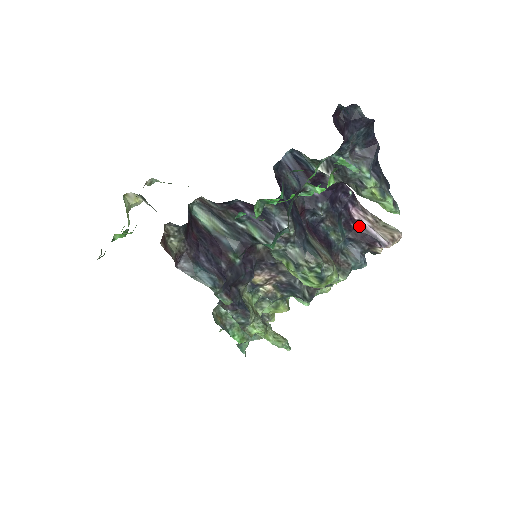
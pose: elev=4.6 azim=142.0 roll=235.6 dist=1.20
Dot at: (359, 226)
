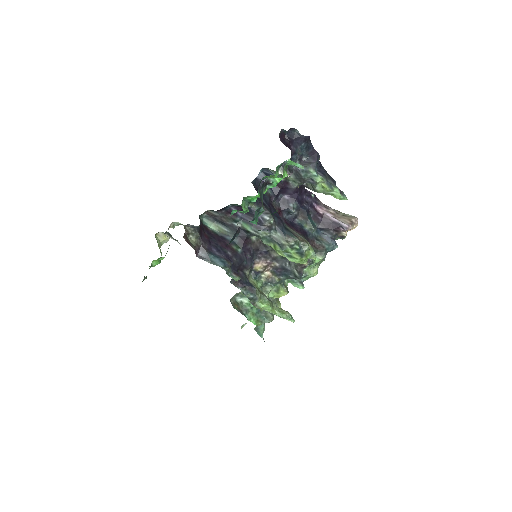
Dot at: (325, 218)
